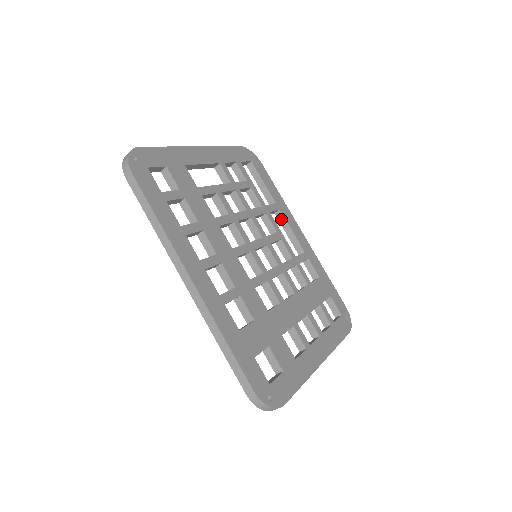
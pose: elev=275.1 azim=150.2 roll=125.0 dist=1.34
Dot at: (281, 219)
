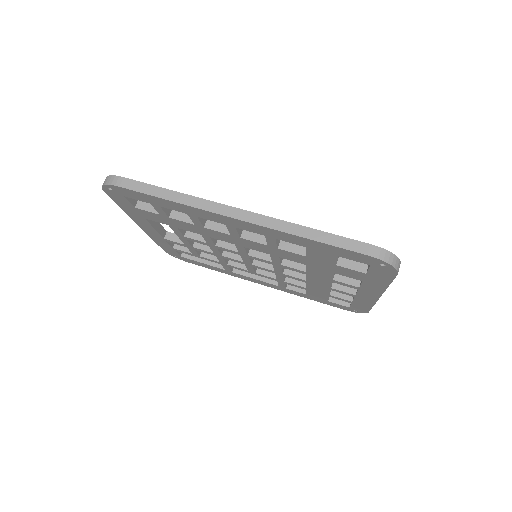
Dot at: (241, 272)
